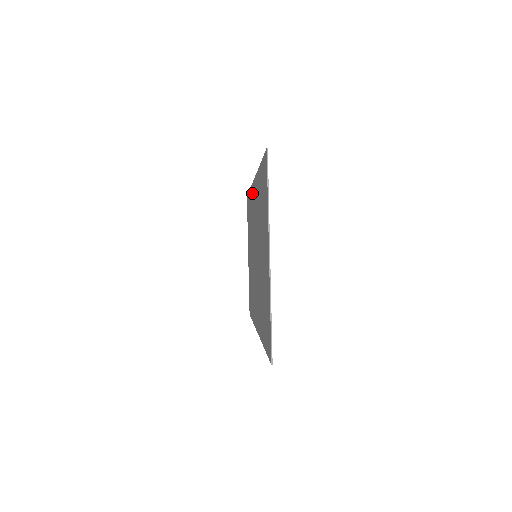
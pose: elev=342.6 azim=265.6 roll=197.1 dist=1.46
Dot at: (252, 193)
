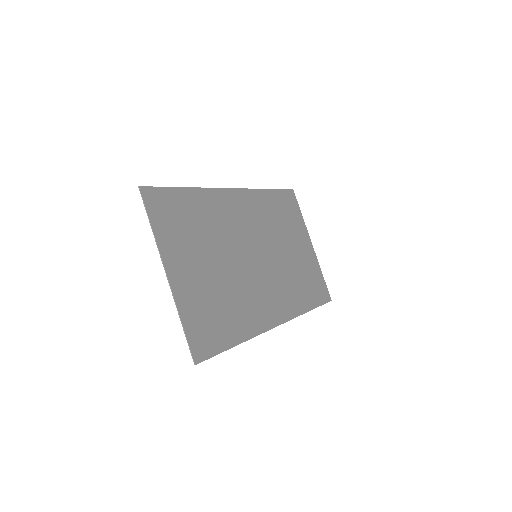
Dot at: (249, 197)
